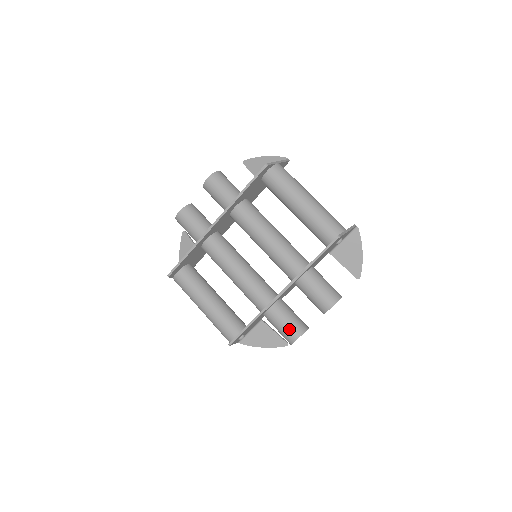
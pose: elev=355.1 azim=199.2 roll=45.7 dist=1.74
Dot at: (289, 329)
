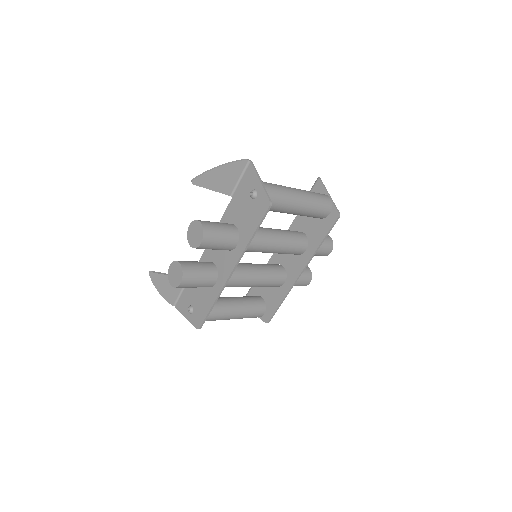
Dot at: (303, 282)
